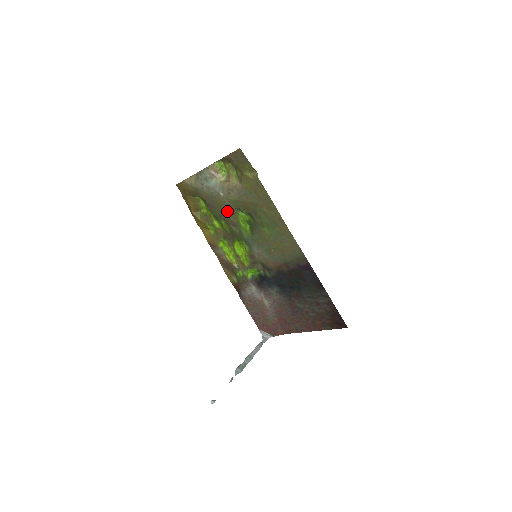
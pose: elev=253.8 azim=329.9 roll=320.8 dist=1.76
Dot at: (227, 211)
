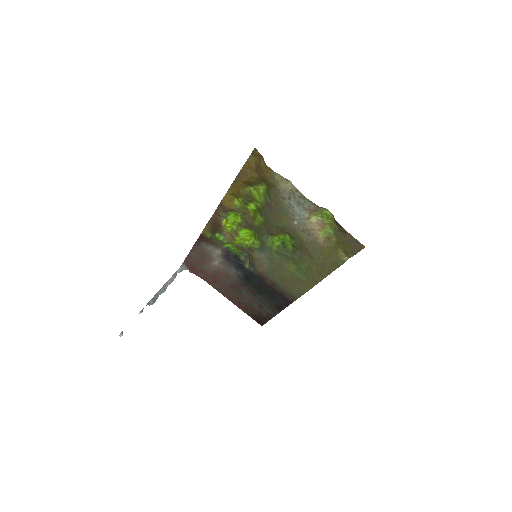
Dot at: (280, 227)
